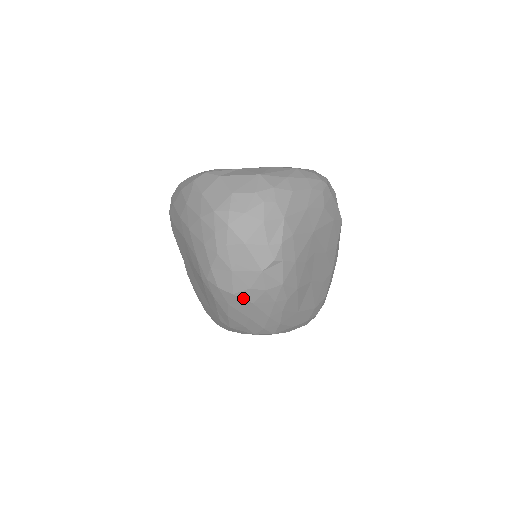
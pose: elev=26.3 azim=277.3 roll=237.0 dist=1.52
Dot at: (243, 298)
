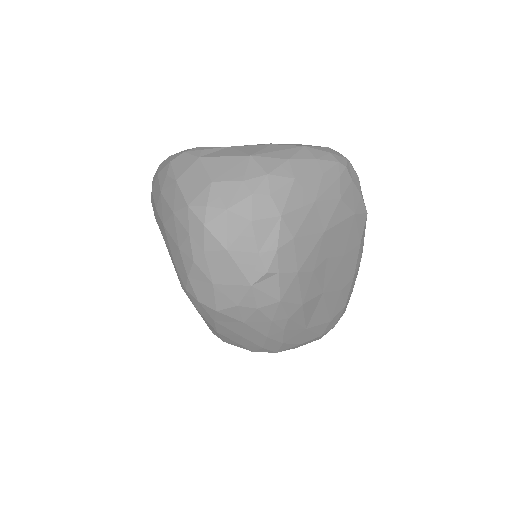
Dot at: (230, 316)
